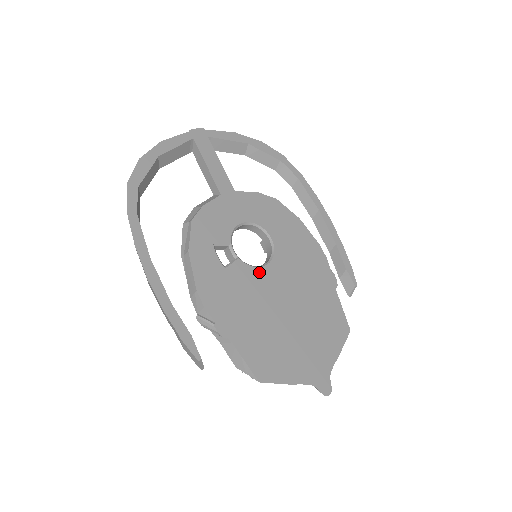
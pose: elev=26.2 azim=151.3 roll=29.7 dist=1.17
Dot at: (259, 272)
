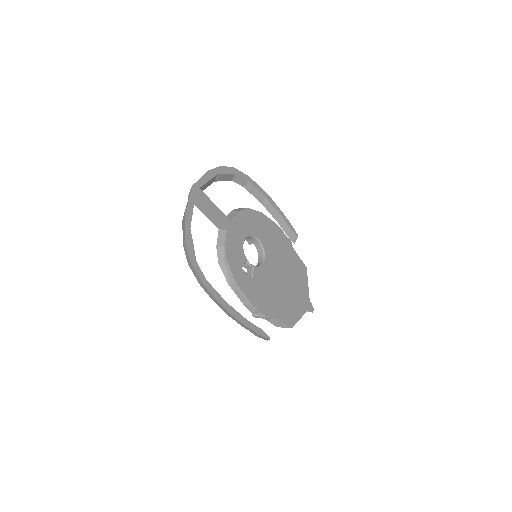
Dot at: (264, 267)
